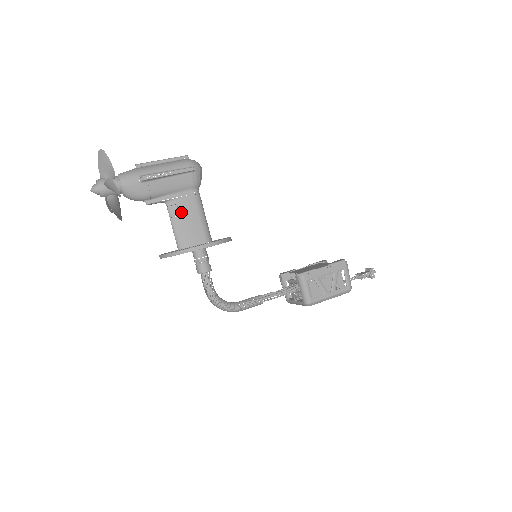
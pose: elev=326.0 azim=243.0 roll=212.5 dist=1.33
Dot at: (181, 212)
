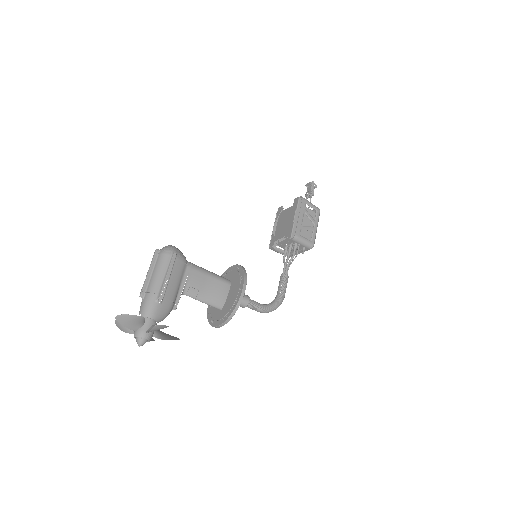
Dot at: (197, 288)
